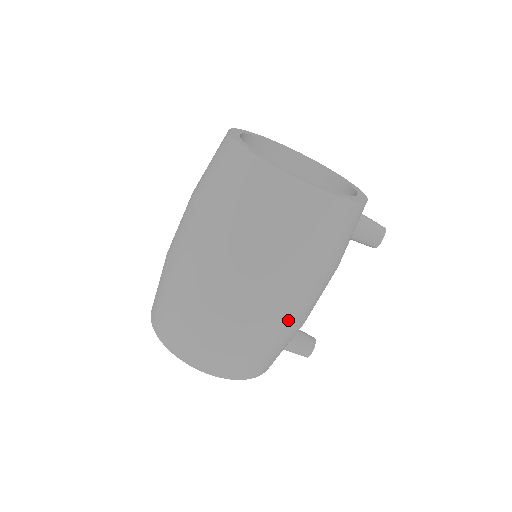
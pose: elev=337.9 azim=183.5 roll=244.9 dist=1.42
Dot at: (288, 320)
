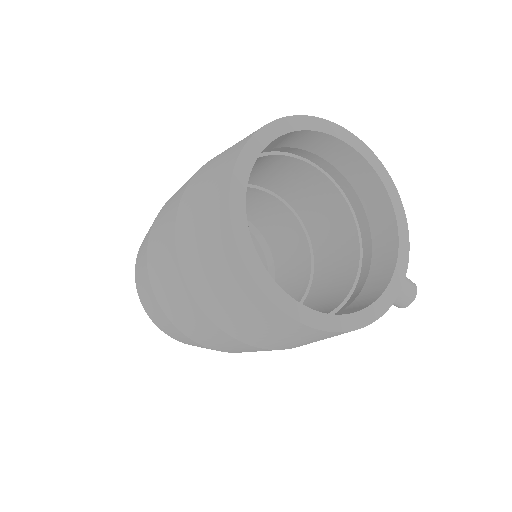
Dot at: occluded
